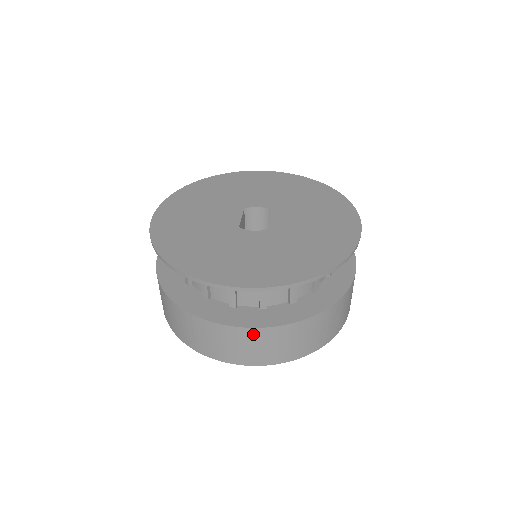
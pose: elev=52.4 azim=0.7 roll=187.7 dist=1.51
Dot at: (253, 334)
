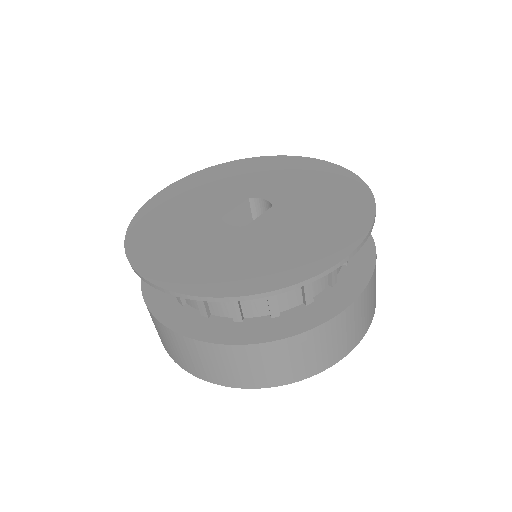
Dot at: (179, 340)
